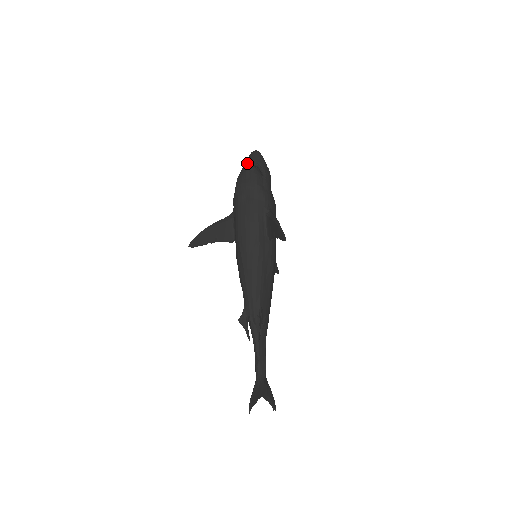
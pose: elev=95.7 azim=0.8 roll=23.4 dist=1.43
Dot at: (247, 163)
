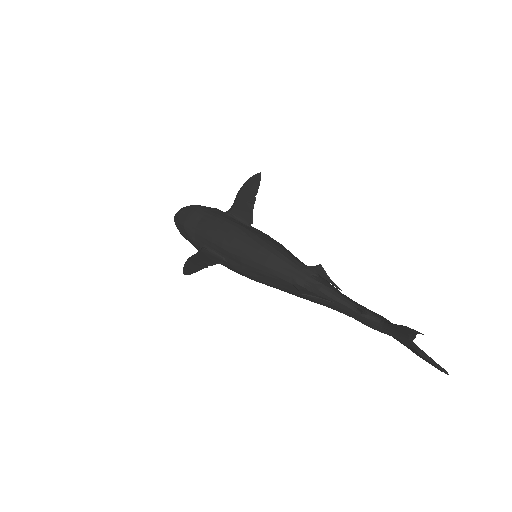
Dot at: occluded
